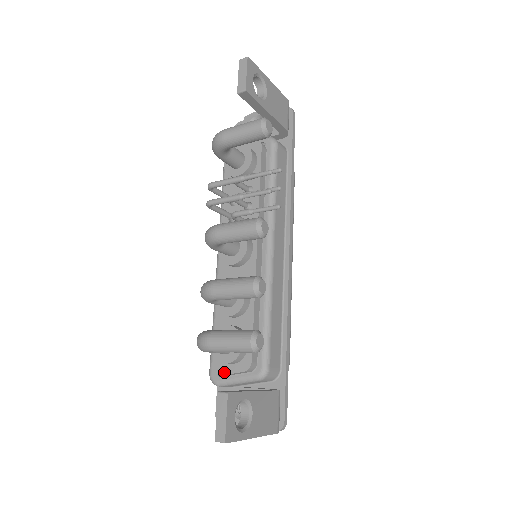
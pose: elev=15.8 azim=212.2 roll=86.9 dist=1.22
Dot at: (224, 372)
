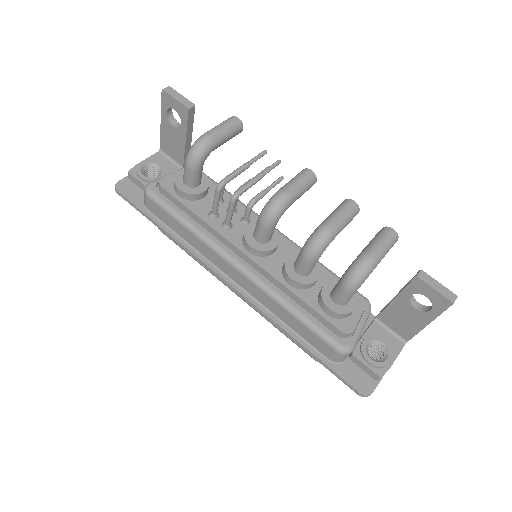
Dot at: (354, 324)
